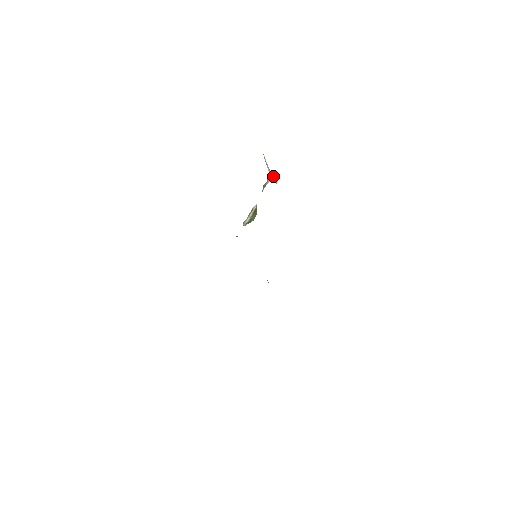
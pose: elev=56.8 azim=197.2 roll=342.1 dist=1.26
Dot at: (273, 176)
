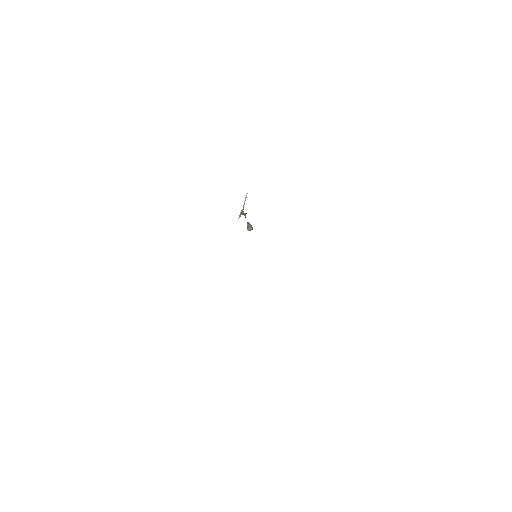
Dot at: occluded
